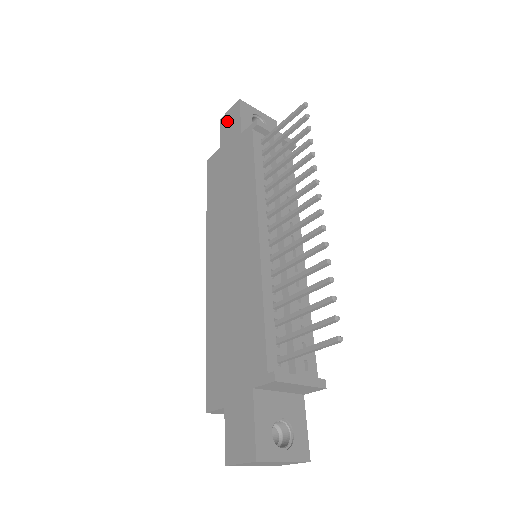
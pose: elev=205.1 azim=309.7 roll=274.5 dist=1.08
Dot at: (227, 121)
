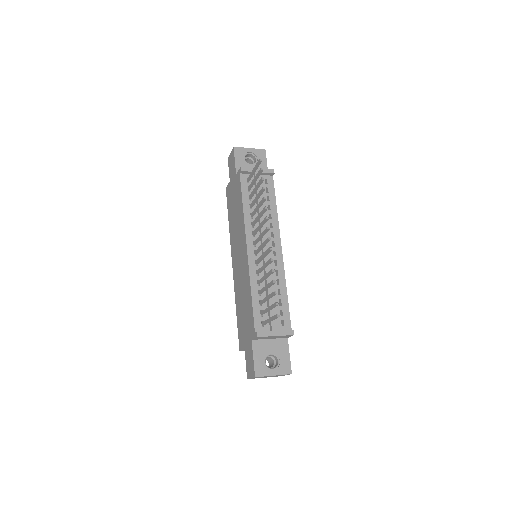
Dot at: (230, 162)
